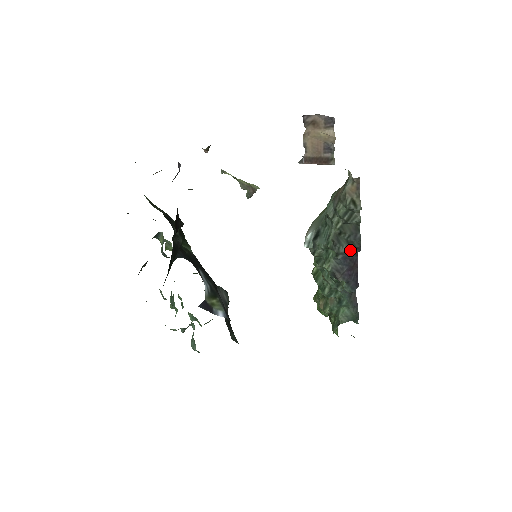
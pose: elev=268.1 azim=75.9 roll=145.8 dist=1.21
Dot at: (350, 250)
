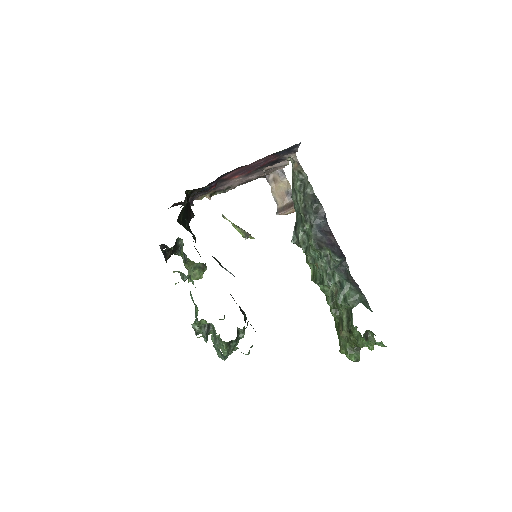
Dot at: (317, 214)
